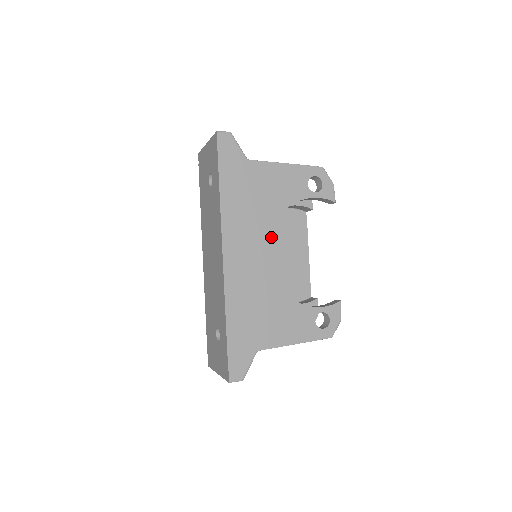
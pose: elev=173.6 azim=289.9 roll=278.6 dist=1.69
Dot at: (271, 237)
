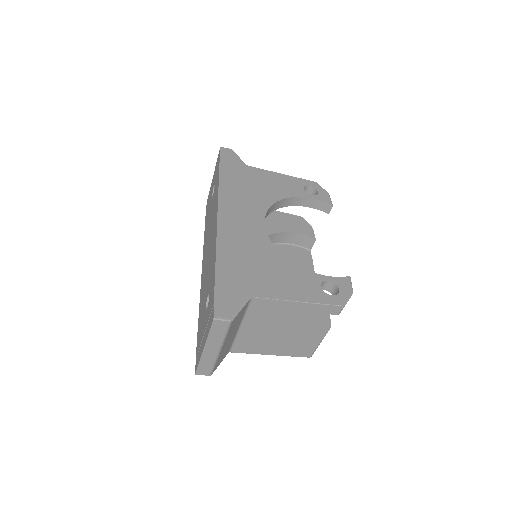
Dot at: occluded
